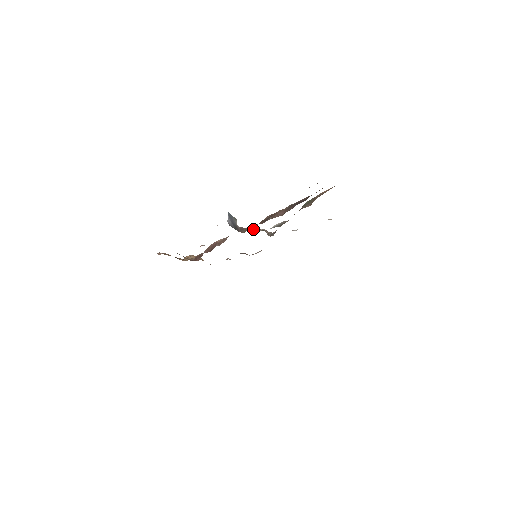
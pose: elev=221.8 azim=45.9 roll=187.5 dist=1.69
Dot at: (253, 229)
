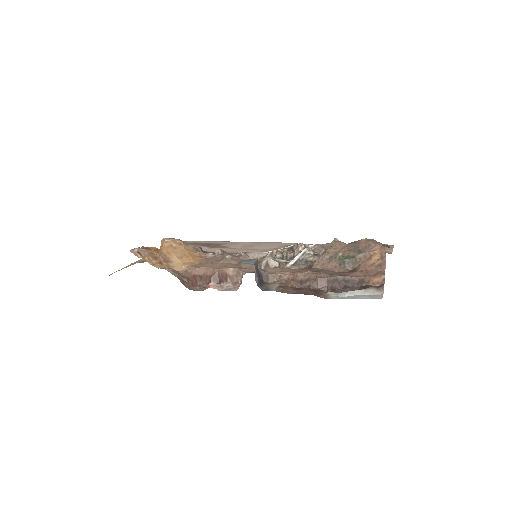
Dot at: (273, 264)
